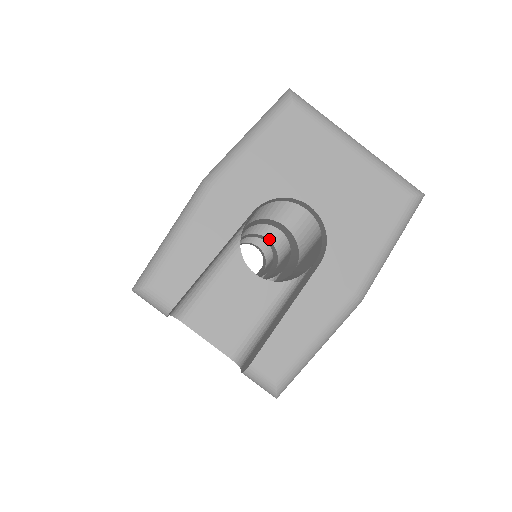
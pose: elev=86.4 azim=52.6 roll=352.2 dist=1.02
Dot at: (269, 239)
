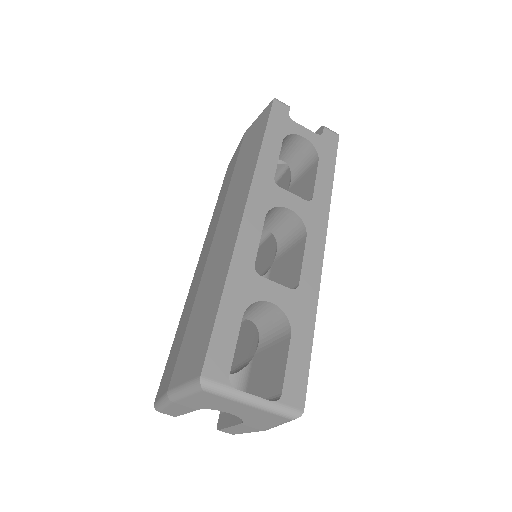
Dot at: (270, 231)
